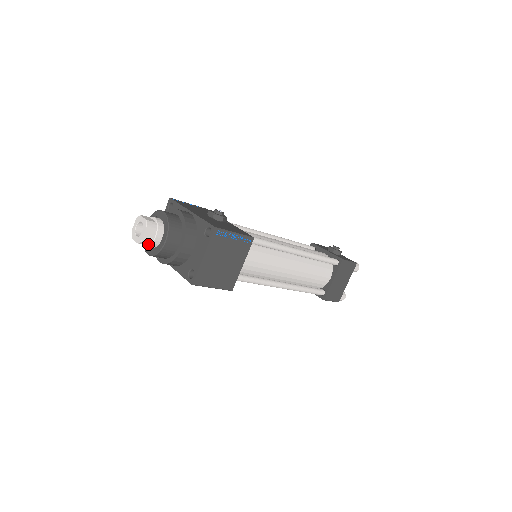
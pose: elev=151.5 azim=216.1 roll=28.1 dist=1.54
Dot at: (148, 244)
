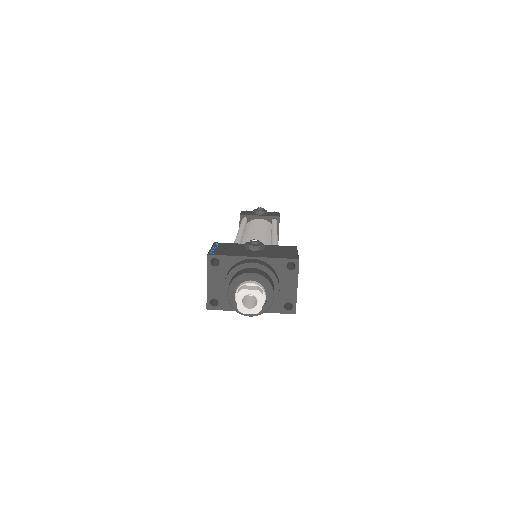
Dot at: occluded
